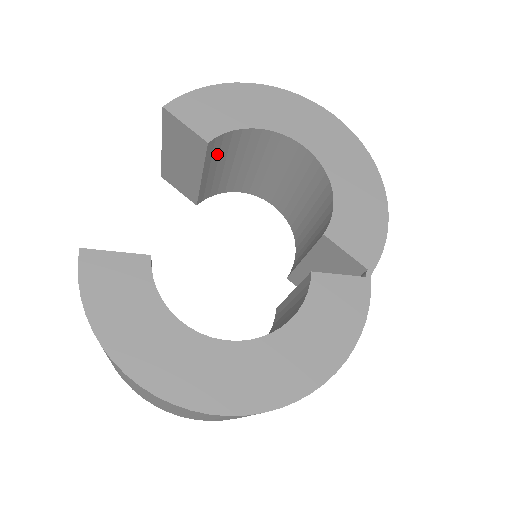
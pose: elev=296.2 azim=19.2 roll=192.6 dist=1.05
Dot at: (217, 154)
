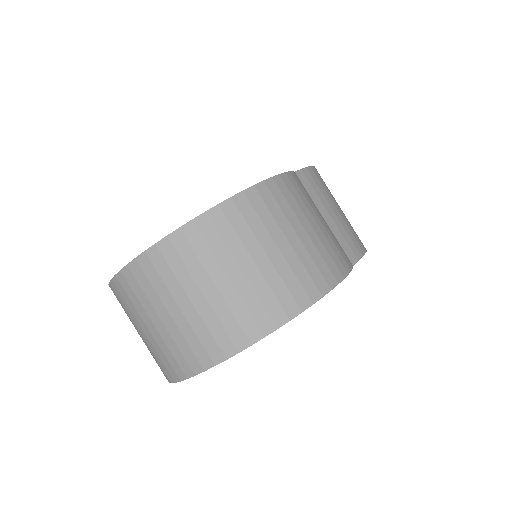
Dot at: occluded
